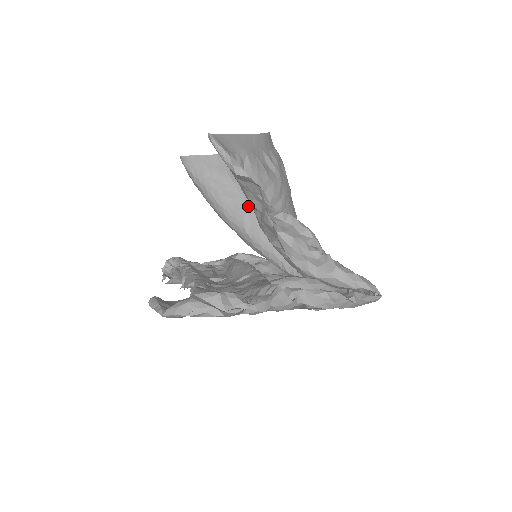
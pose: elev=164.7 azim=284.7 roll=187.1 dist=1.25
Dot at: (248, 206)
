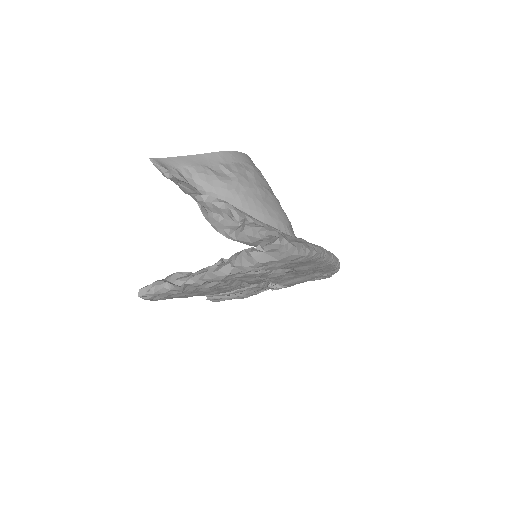
Dot at: occluded
